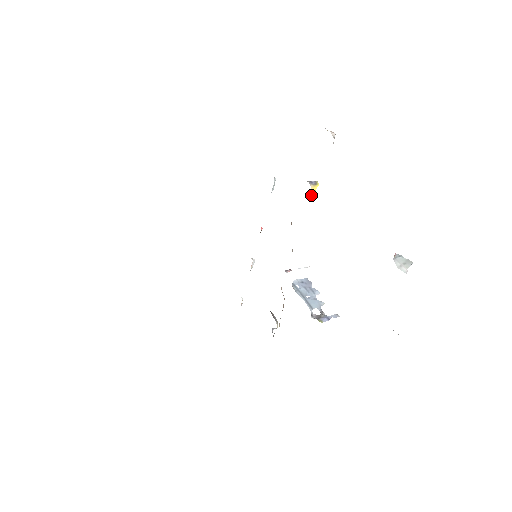
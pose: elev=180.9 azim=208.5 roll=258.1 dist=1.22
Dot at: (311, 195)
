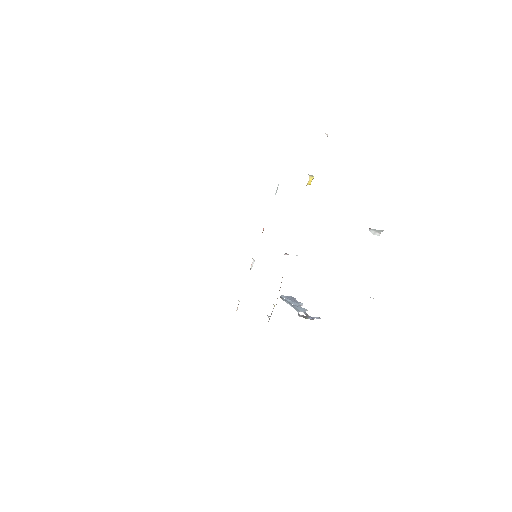
Dot at: (308, 183)
